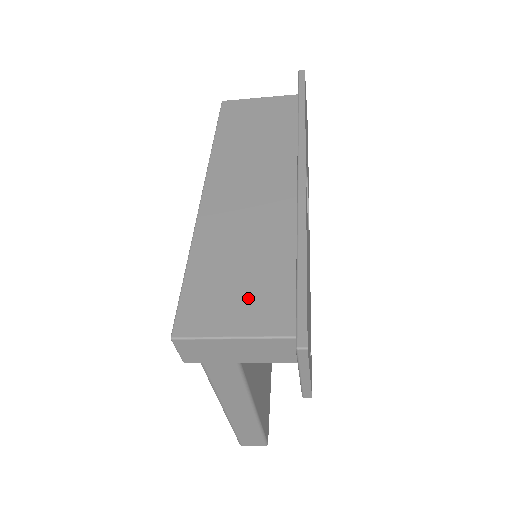
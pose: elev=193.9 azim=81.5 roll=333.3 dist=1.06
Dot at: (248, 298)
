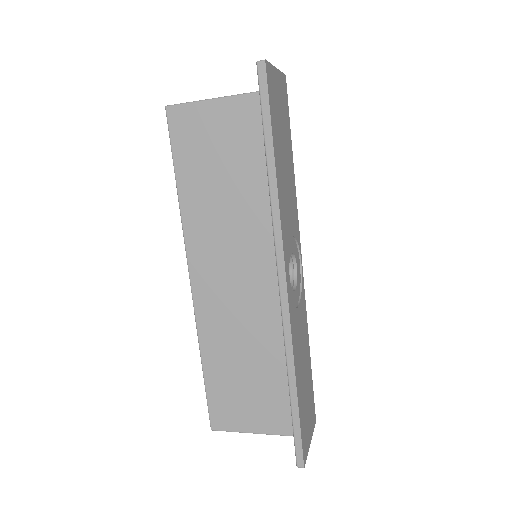
Dot at: (258, 404)
